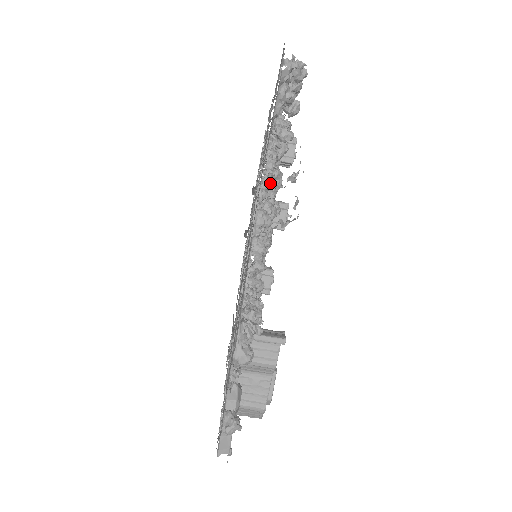
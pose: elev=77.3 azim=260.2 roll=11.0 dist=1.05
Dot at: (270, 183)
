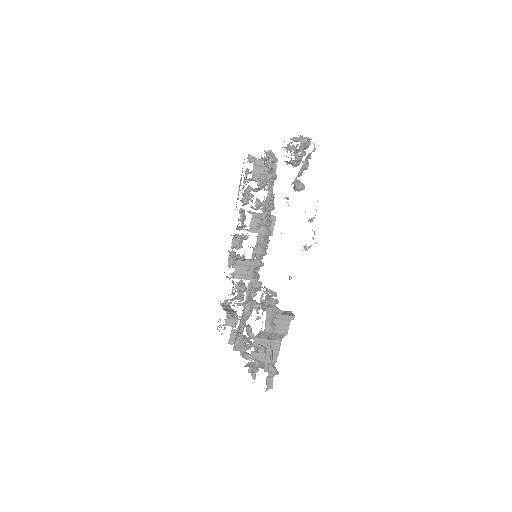
Dot at: (270, 206)
